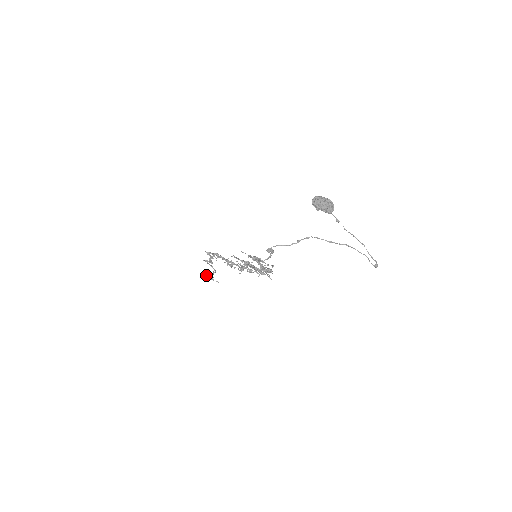
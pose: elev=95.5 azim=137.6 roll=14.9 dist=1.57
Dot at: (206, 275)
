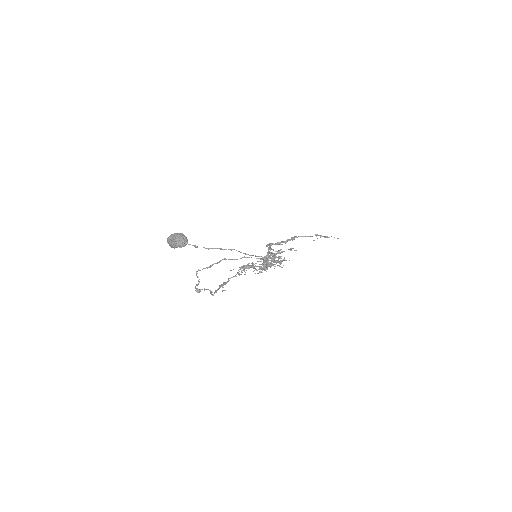
Dot at: (317, 238)
